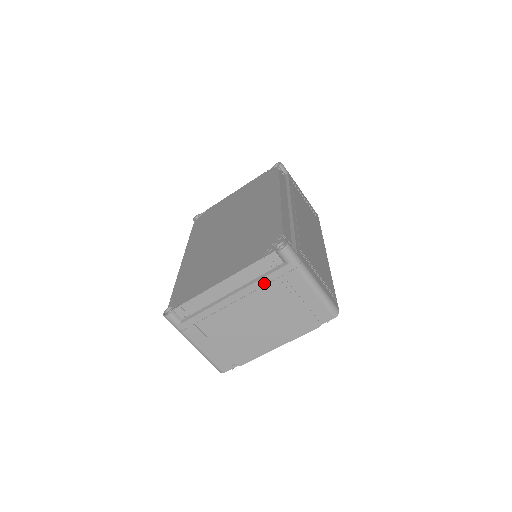
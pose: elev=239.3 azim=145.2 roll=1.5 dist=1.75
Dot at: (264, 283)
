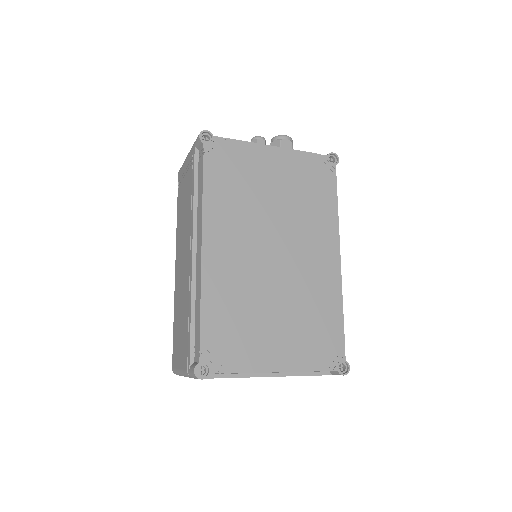
Dot at: occluded
